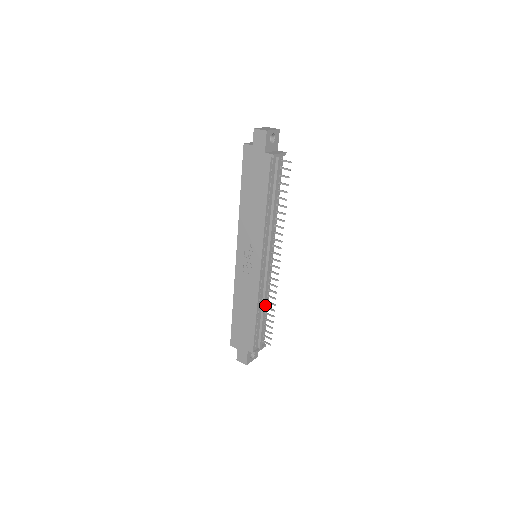
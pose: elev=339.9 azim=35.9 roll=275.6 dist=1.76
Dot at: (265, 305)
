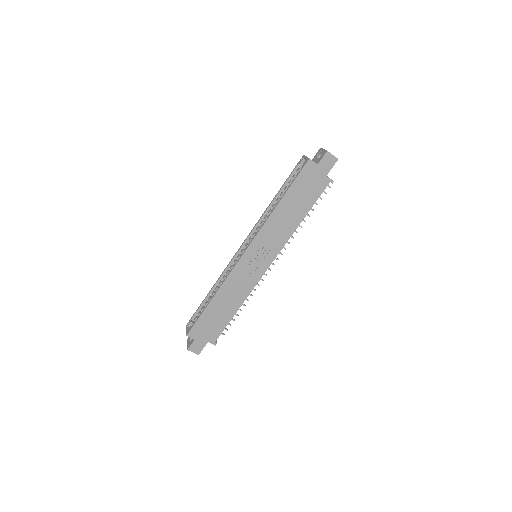
Dot at: occluded
